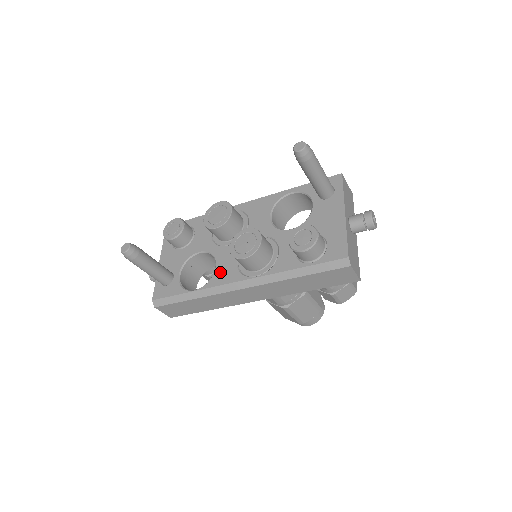
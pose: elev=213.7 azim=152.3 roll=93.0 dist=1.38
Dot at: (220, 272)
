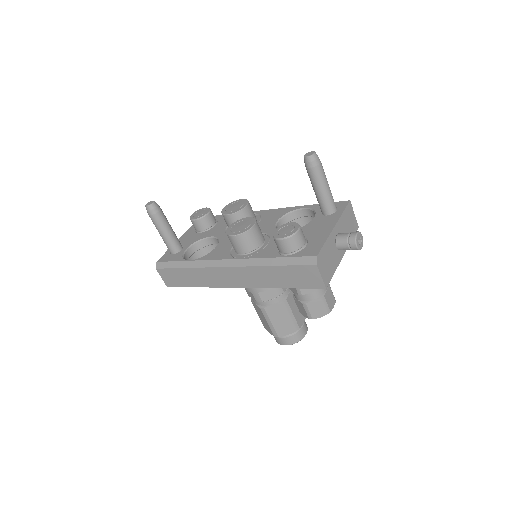
Dot at: (216, 251)
